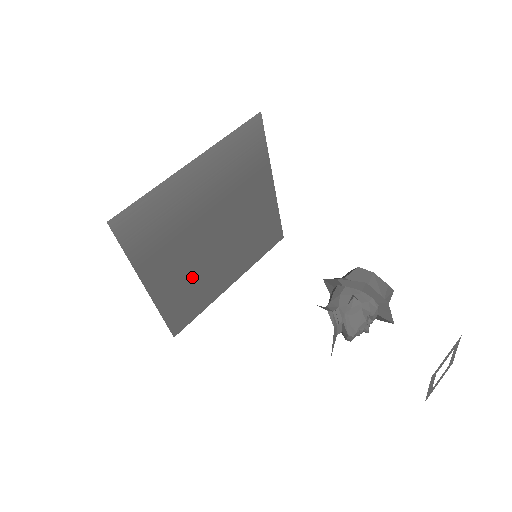
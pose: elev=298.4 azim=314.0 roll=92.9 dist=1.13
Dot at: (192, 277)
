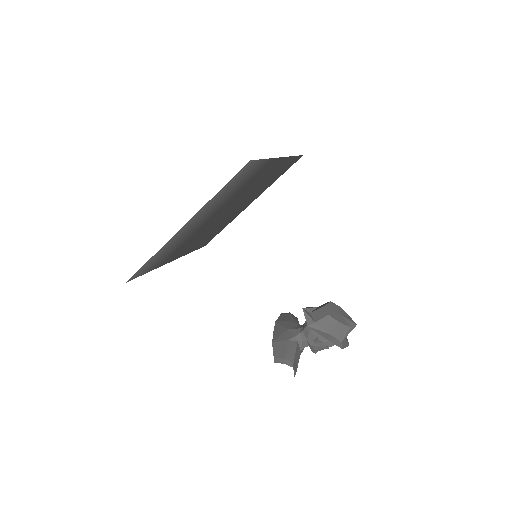
Dot at: (209, 232)
